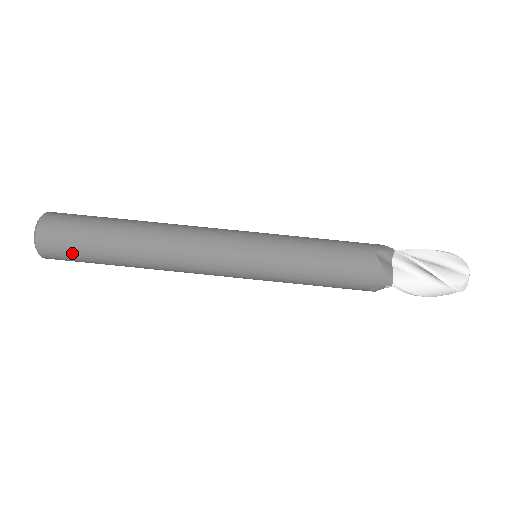
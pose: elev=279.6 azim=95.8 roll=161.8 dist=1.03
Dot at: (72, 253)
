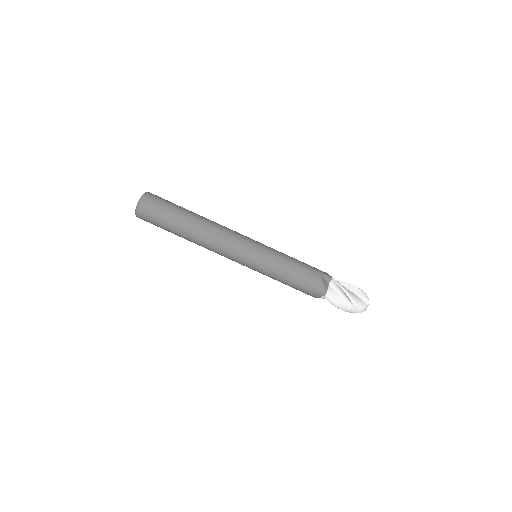
Dot at: (156, 219)
